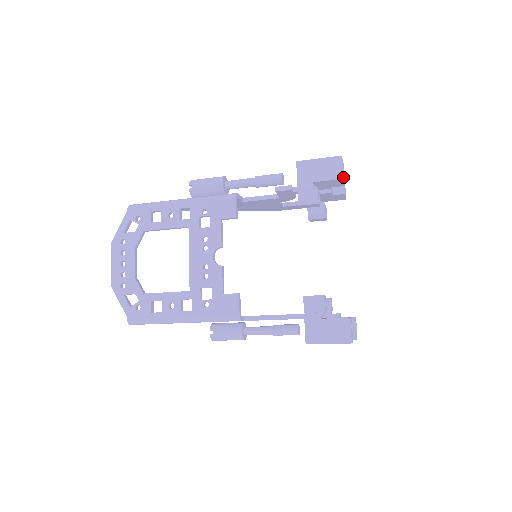
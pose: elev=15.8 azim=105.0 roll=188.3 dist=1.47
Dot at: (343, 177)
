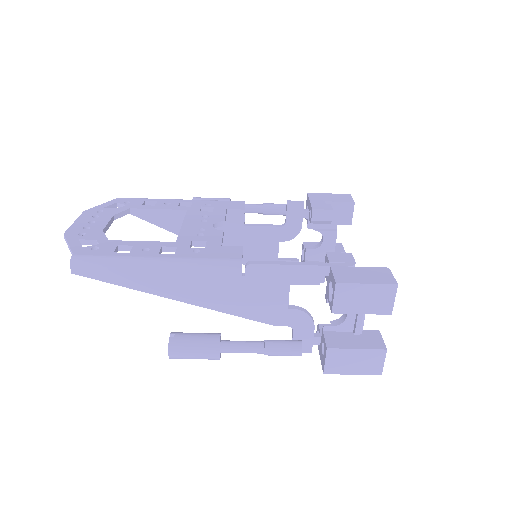
Dot at: (353, 204)
